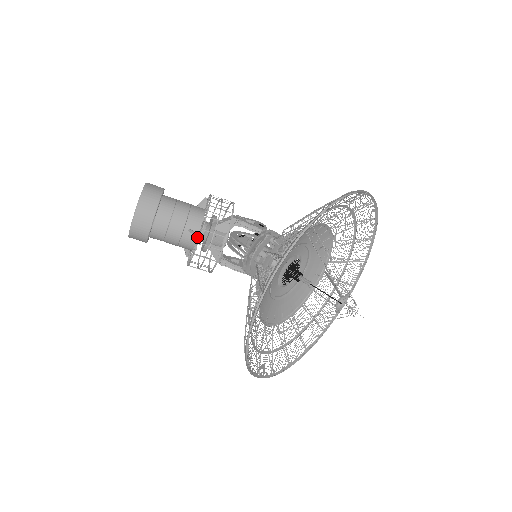
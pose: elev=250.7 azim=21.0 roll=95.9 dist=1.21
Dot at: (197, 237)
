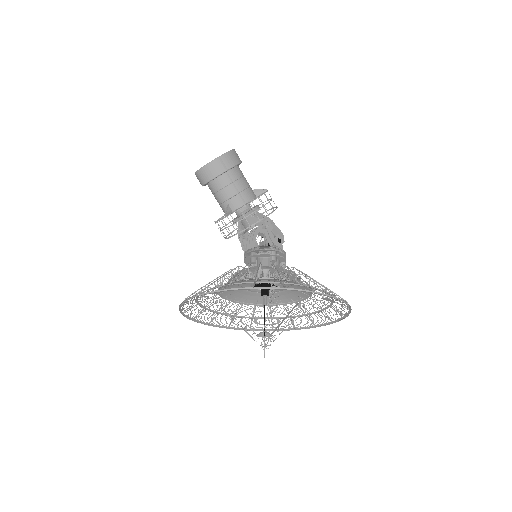
Dot at: occluded
